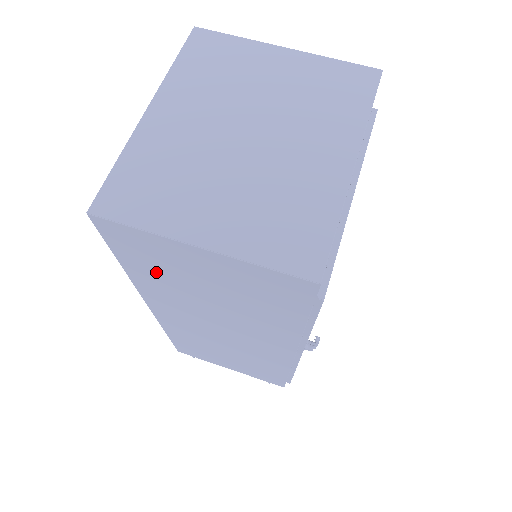
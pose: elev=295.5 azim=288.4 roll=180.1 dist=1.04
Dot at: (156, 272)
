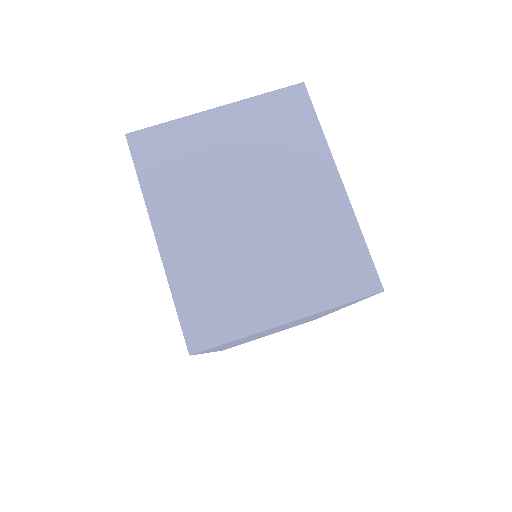
Dot at: occluded
